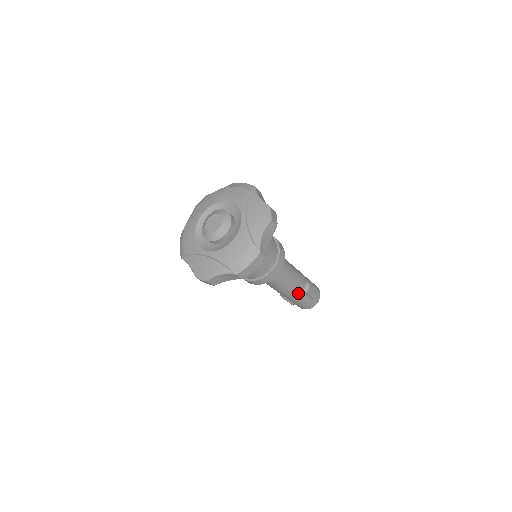
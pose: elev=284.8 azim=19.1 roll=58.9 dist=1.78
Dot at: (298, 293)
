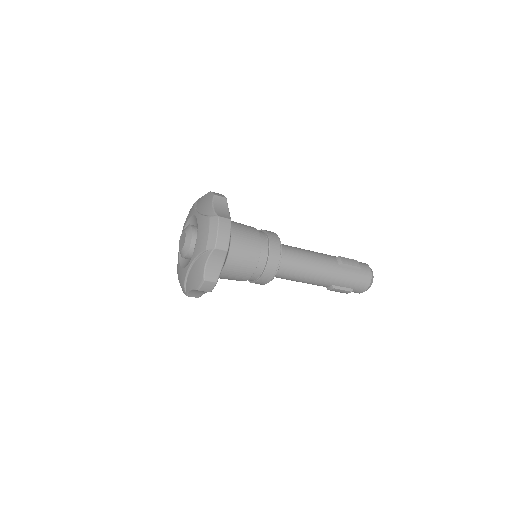
Dot at: (334, 269)
